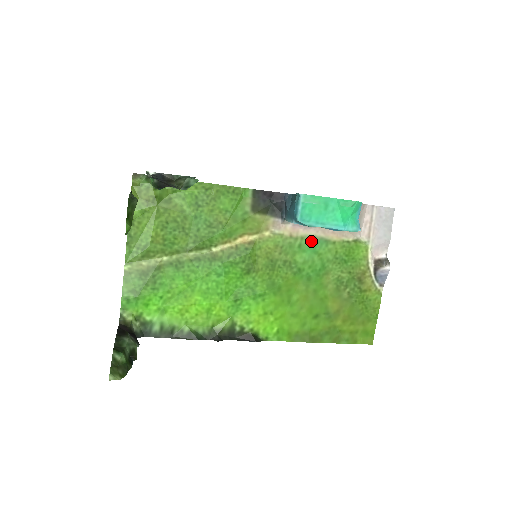
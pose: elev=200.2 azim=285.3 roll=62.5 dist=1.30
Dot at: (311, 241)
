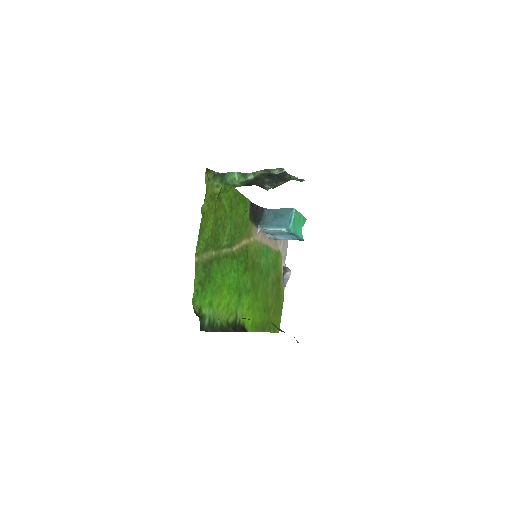
Dot at: (266, 249)
